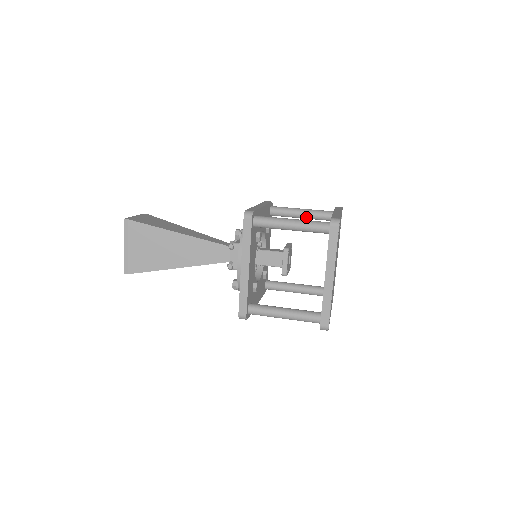
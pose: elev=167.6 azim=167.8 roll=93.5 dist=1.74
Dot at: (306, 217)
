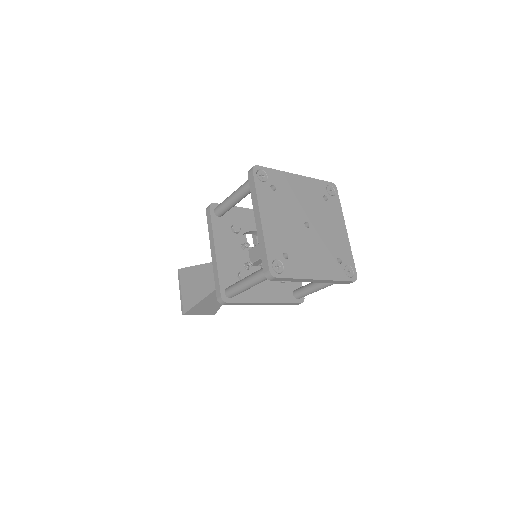
Dot at: occluded
